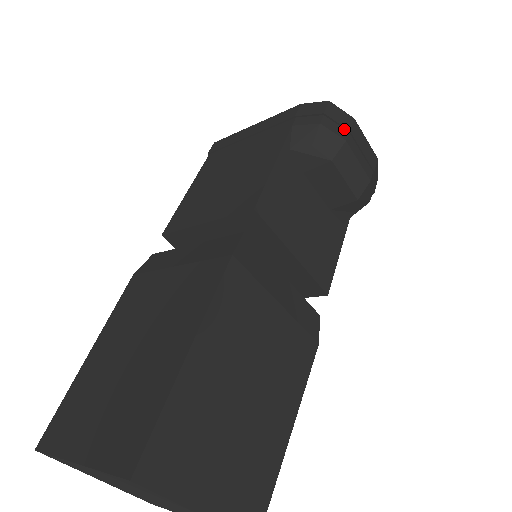
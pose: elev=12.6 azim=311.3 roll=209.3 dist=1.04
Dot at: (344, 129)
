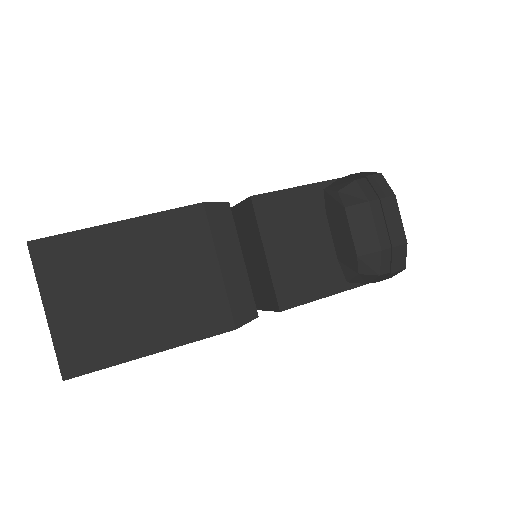
Dot at: (376, 195)
